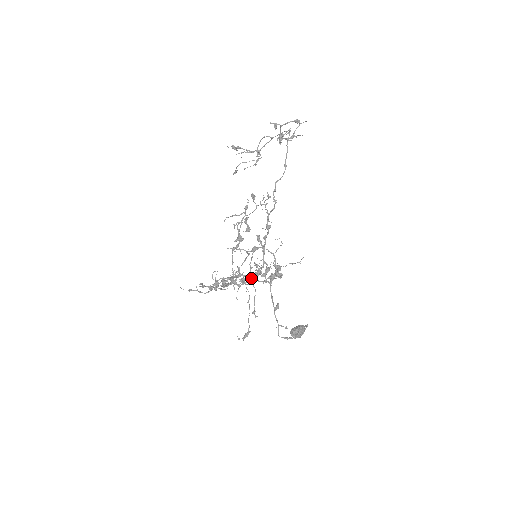
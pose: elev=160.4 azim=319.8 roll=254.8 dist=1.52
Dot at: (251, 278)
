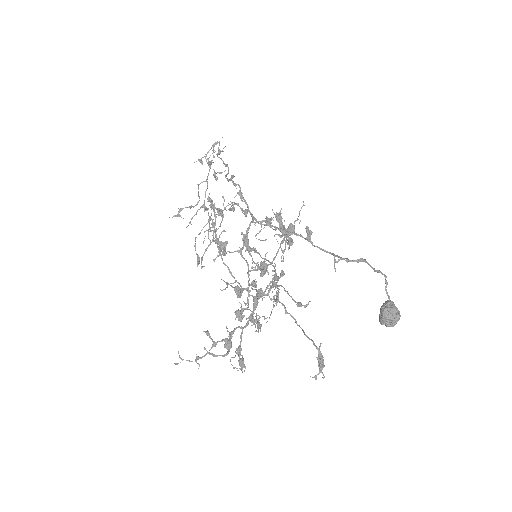
Dot at: (262, 262)
